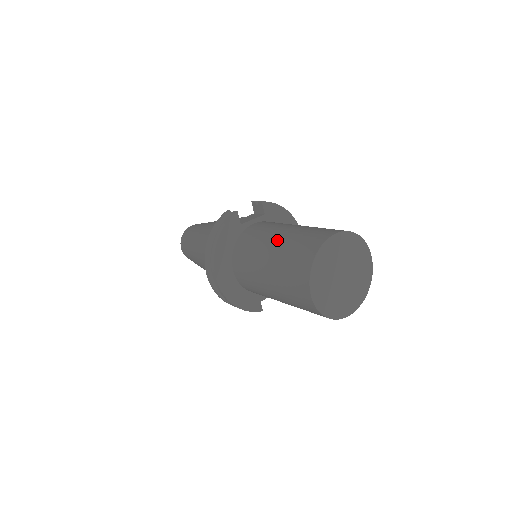
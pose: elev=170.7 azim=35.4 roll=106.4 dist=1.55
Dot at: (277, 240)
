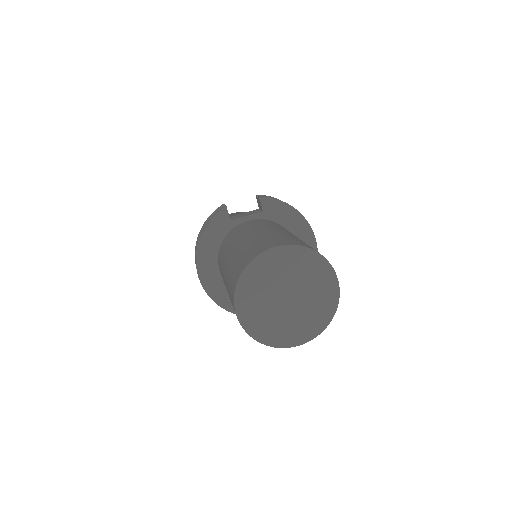
Dot at: (239, 244)
